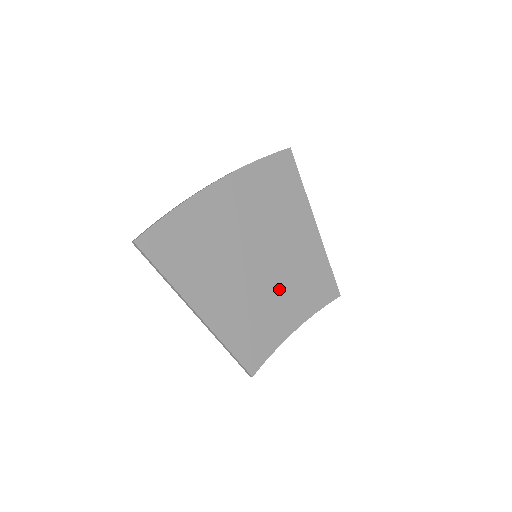
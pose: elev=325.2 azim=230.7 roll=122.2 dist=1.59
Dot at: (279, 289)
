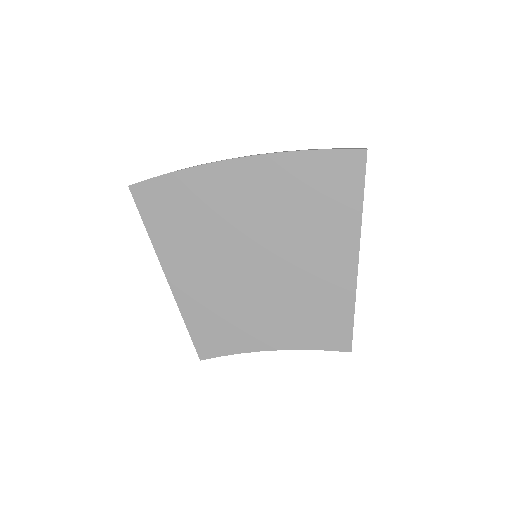
Dot at: (268, 302)
